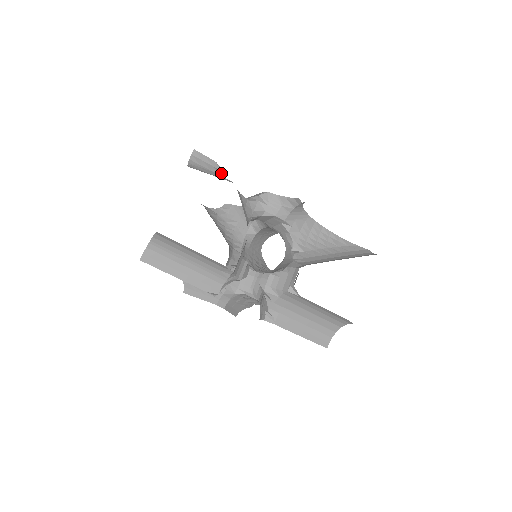
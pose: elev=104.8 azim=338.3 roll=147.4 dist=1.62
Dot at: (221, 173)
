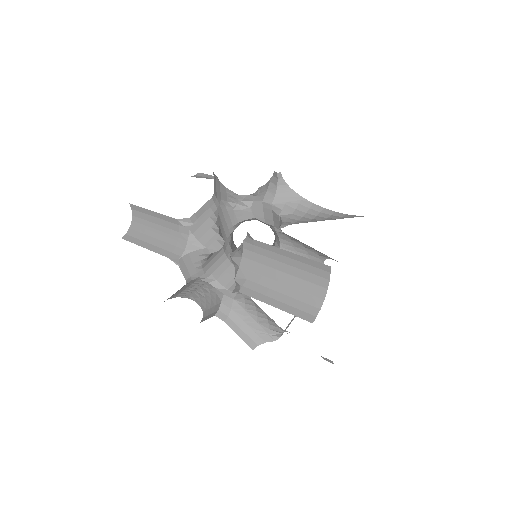
Dot at: occluded
